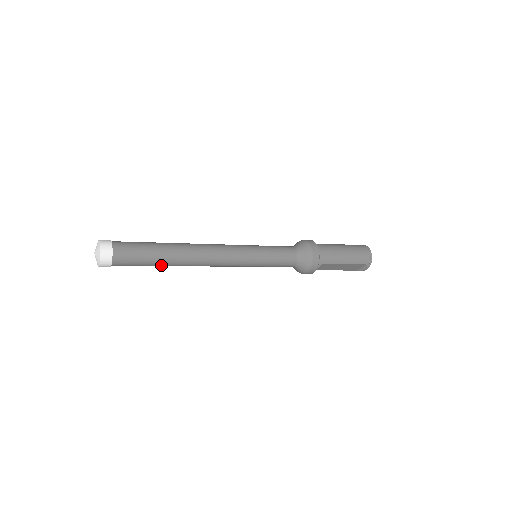
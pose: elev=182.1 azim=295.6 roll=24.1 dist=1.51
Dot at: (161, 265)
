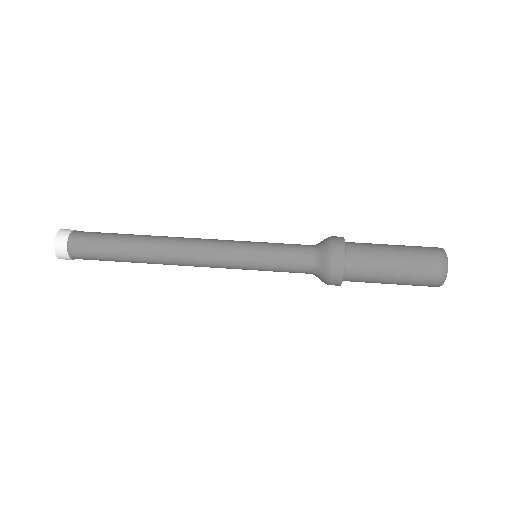
Dot at: occluded
